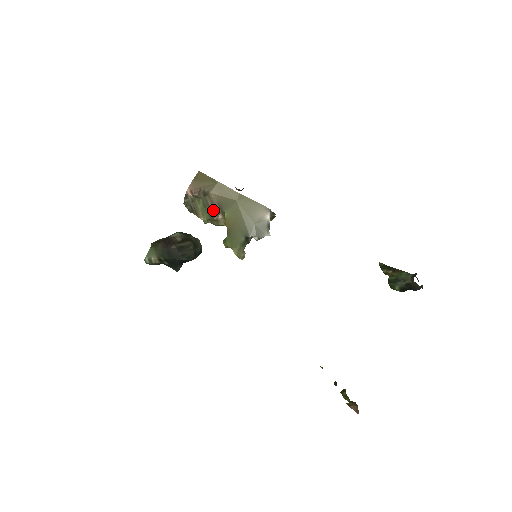
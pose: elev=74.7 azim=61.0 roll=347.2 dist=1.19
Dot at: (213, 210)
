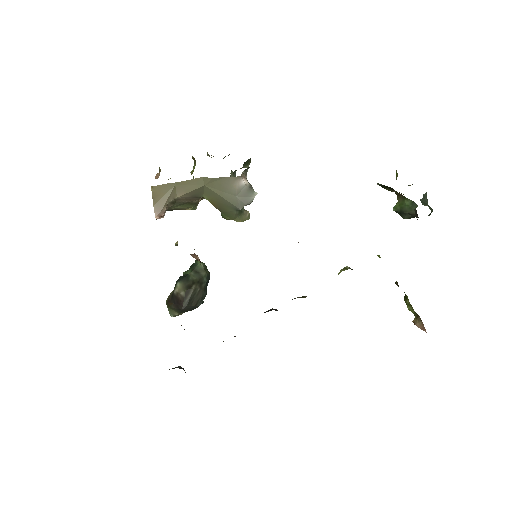
Dot at: (192, 201)
